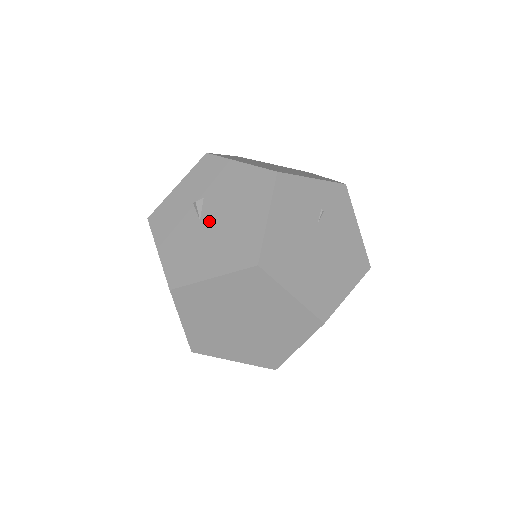
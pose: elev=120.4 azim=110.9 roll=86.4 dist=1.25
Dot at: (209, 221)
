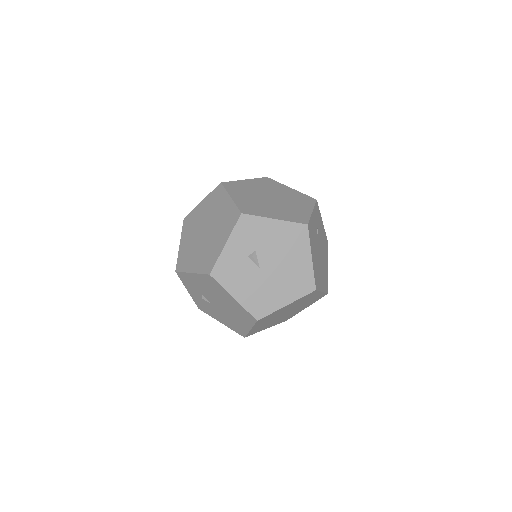
Dot at: (268, 268)
